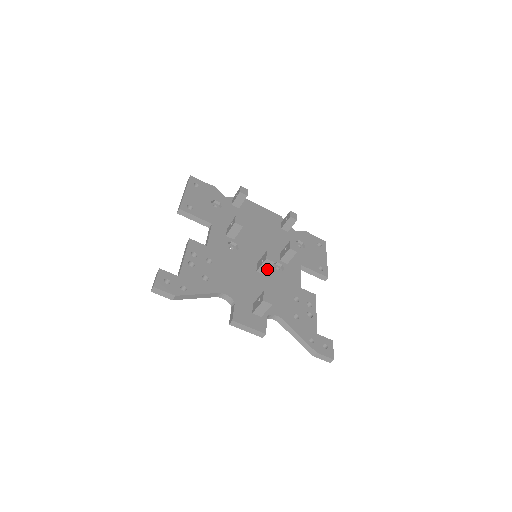
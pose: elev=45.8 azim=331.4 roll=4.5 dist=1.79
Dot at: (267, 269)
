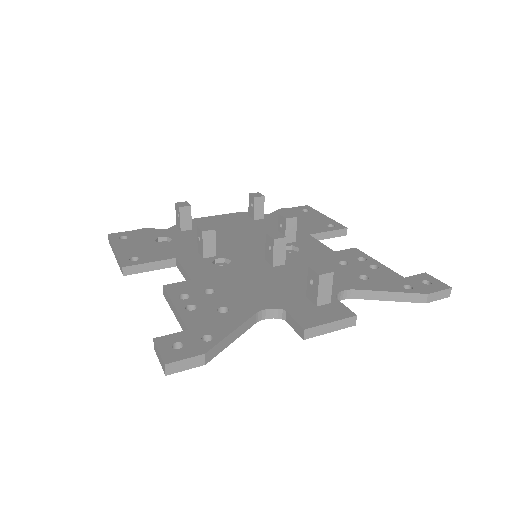
Dot at: (283, 254)
